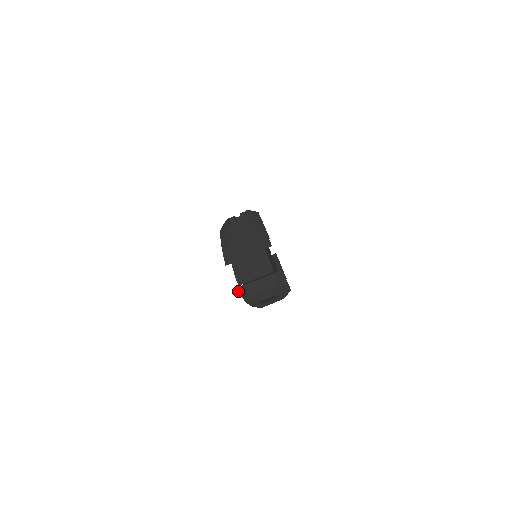
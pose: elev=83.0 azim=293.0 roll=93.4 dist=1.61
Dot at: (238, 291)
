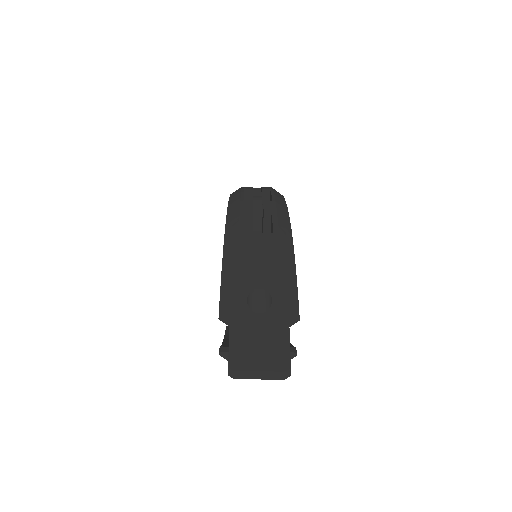
Dot at: (221, 355)
